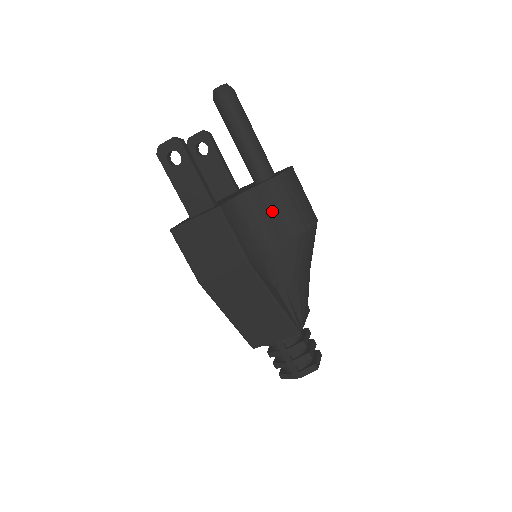
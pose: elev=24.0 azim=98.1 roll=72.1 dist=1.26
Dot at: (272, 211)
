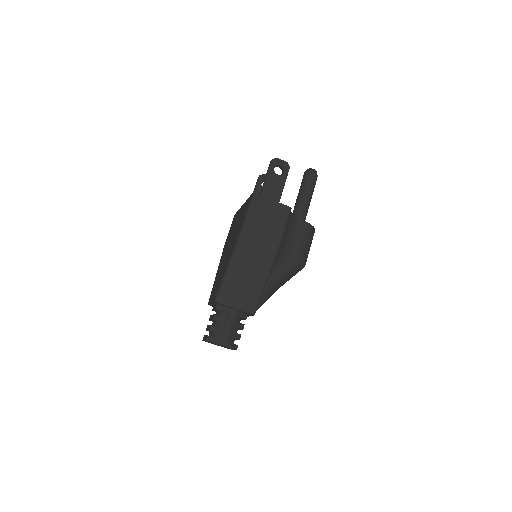
Dot at: (300, 238)
